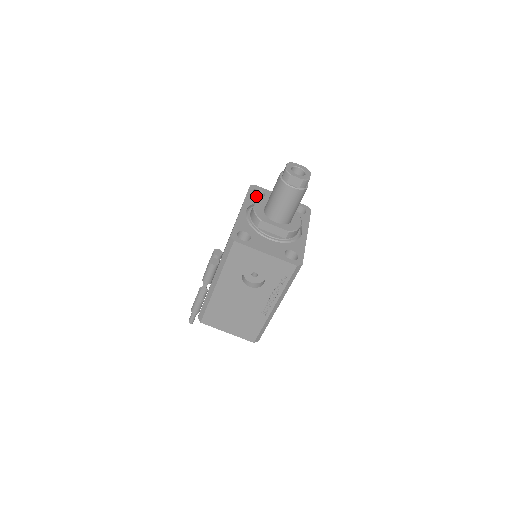
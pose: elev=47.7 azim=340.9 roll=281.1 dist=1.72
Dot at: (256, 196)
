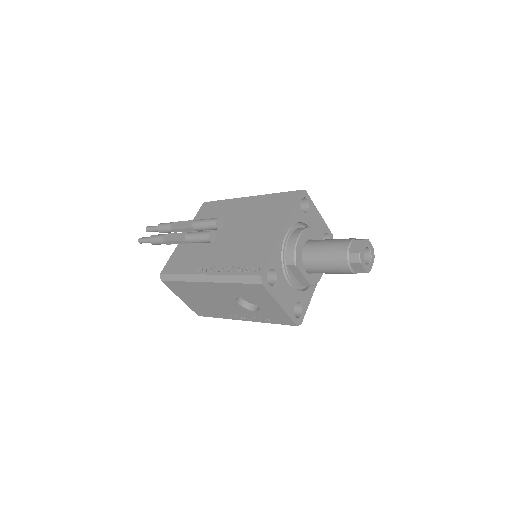
Dot at: (301, 211)
